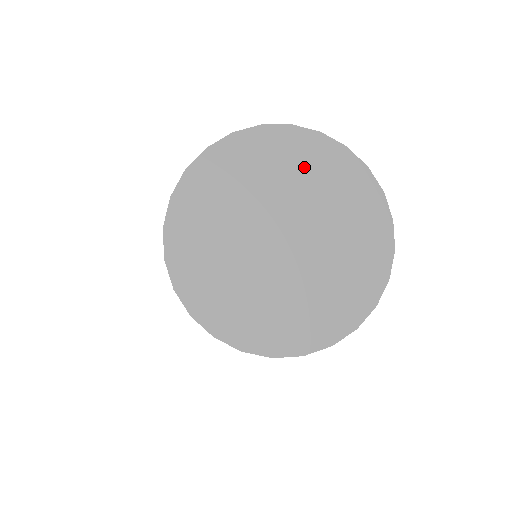
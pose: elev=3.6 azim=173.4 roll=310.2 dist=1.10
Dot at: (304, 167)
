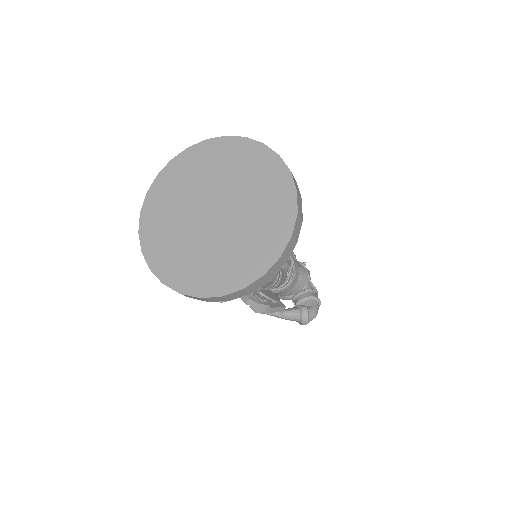
Dot at: (232, 162)
